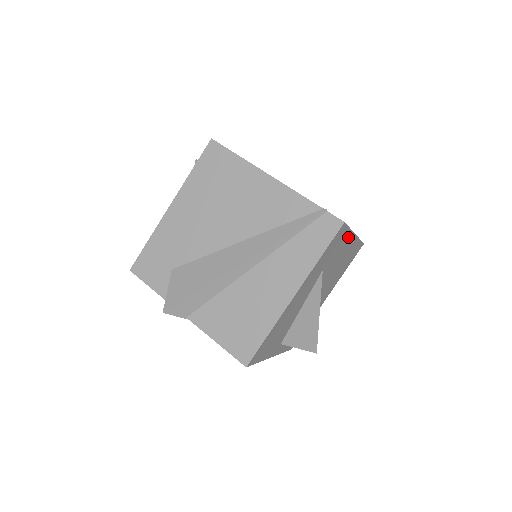
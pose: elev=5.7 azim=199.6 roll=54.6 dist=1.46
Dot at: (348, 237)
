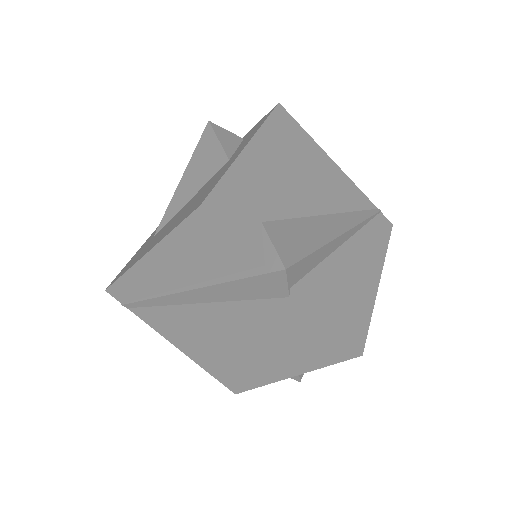
Dot at: occluded
